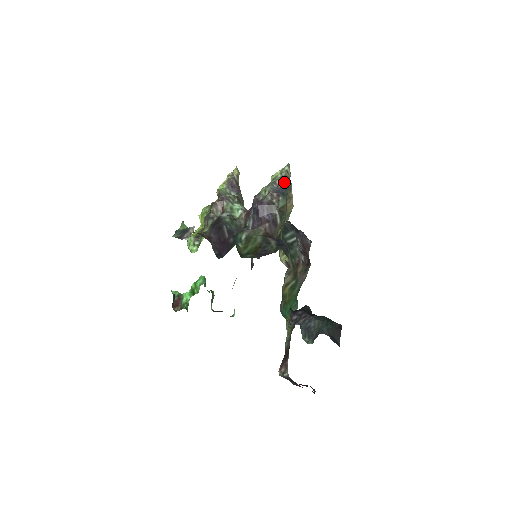
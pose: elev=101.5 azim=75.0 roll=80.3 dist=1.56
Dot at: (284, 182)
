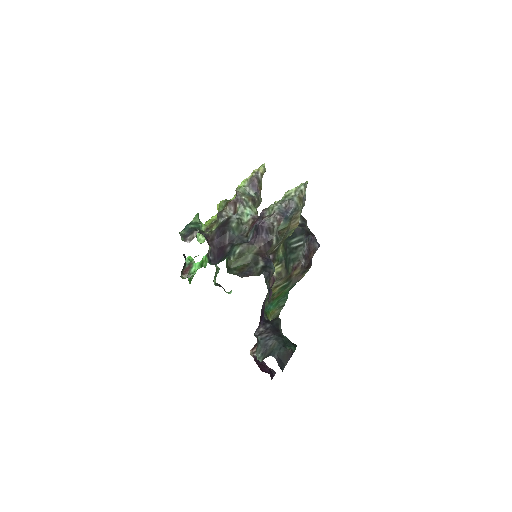
Dot at: (292, 205)
